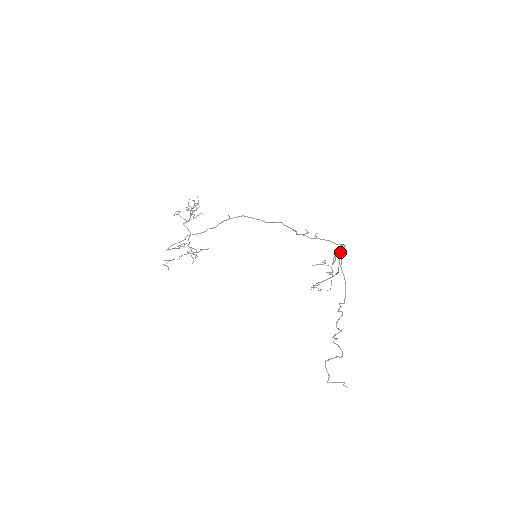
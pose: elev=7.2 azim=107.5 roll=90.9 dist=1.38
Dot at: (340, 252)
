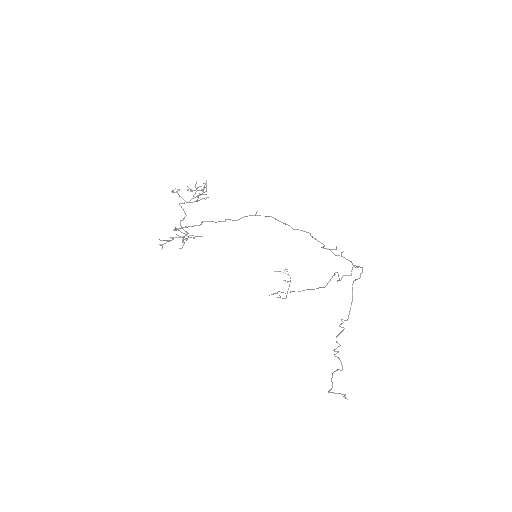
Dot at: occluded
